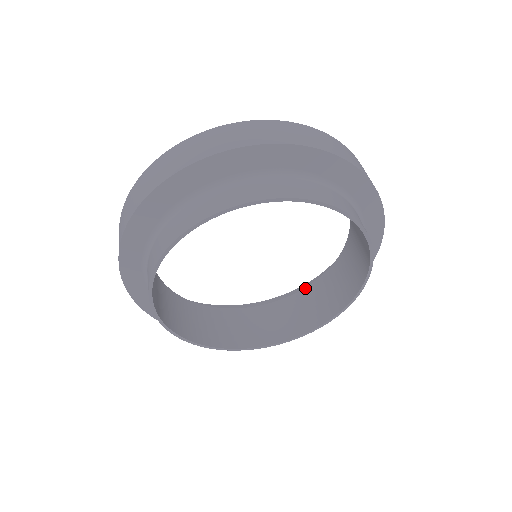
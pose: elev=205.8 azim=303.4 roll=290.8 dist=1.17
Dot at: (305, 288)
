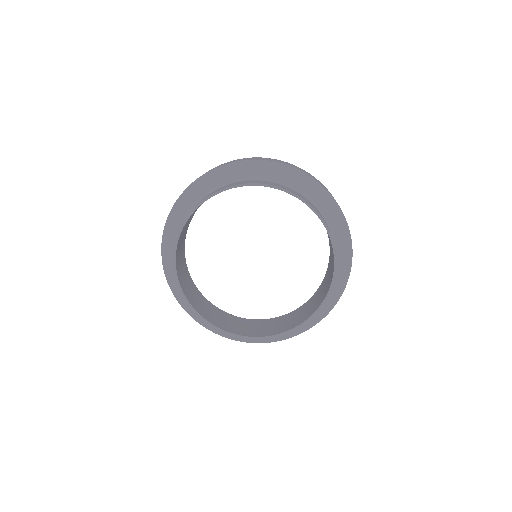
Dot at: (323, 279)
